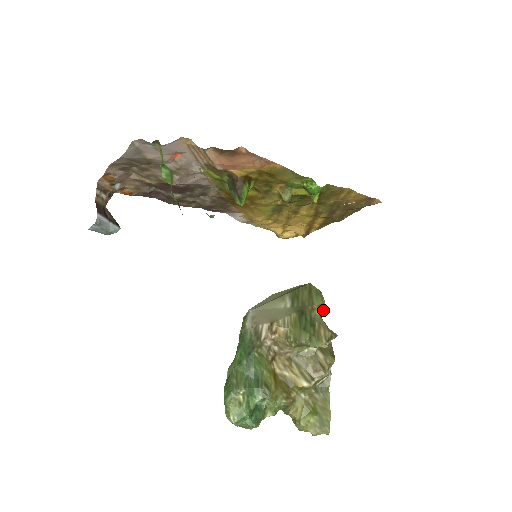
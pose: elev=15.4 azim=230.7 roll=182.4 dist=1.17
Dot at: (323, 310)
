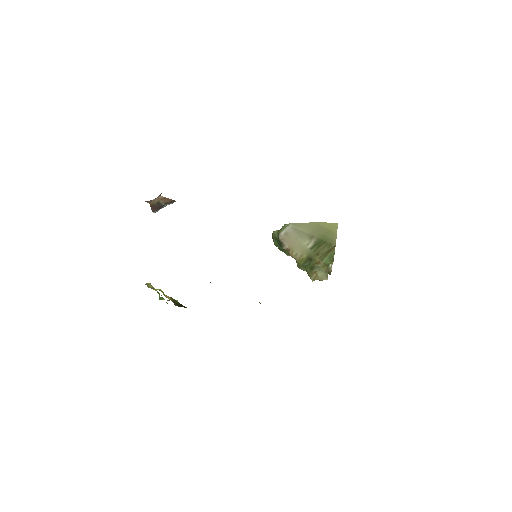
Dot at: occluded
